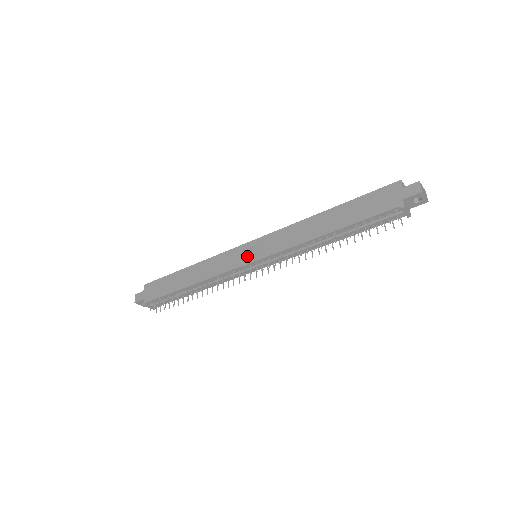
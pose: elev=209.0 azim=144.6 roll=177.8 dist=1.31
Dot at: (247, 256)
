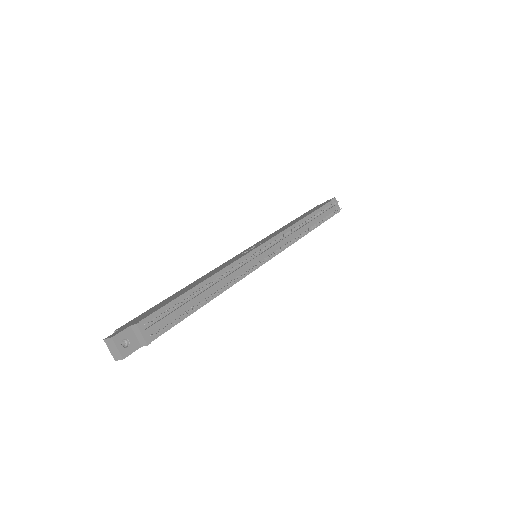
Dot at: (251, 249)
